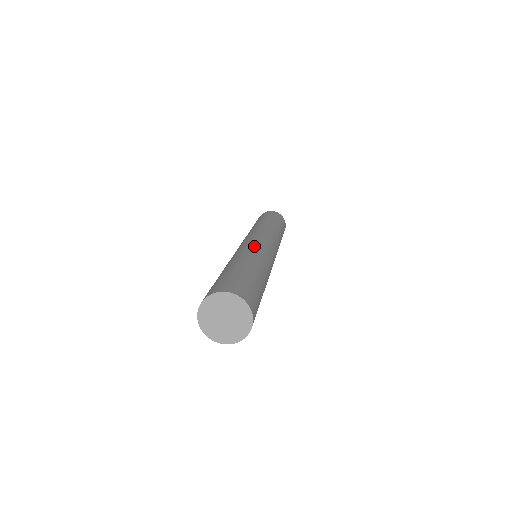
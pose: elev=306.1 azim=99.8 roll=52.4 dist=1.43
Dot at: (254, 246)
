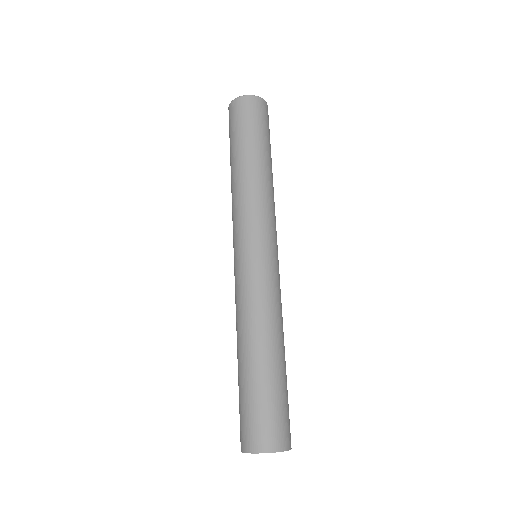
Dot at: (258, 289)
